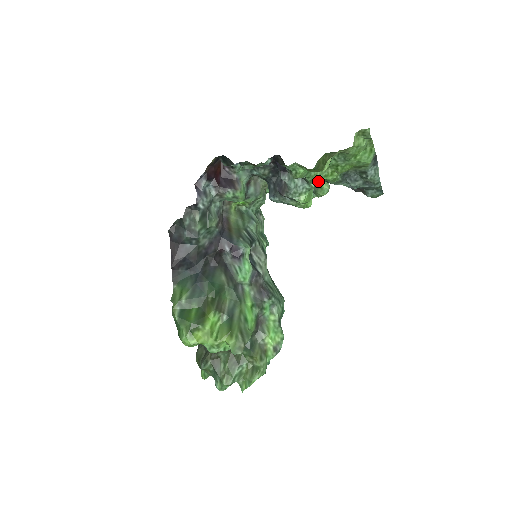
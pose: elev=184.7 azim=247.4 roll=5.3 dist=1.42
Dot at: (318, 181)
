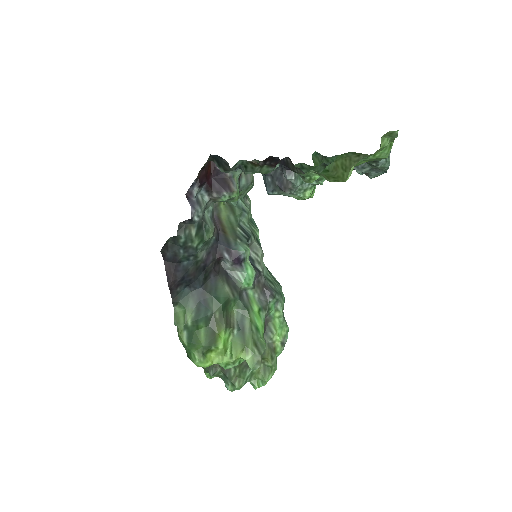
Dot at: occluded
